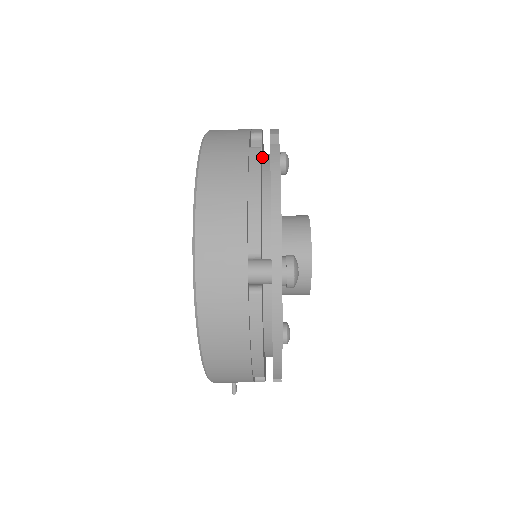
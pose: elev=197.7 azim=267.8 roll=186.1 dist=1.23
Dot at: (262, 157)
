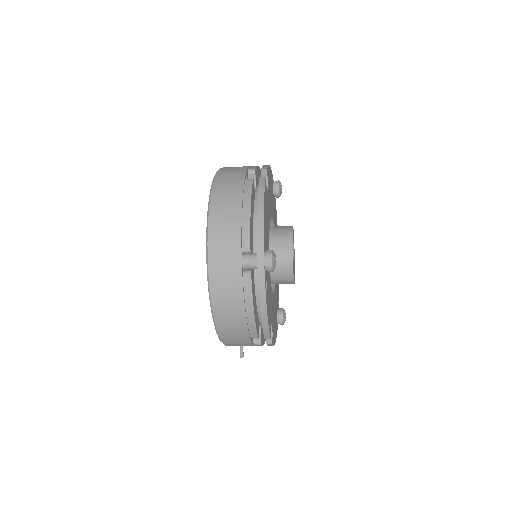
Dot at: (257, 185)
